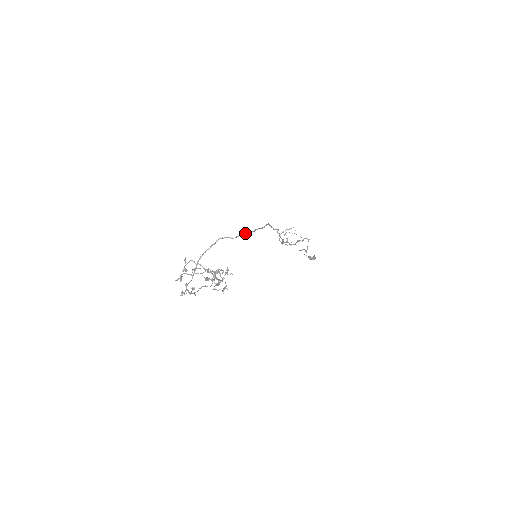
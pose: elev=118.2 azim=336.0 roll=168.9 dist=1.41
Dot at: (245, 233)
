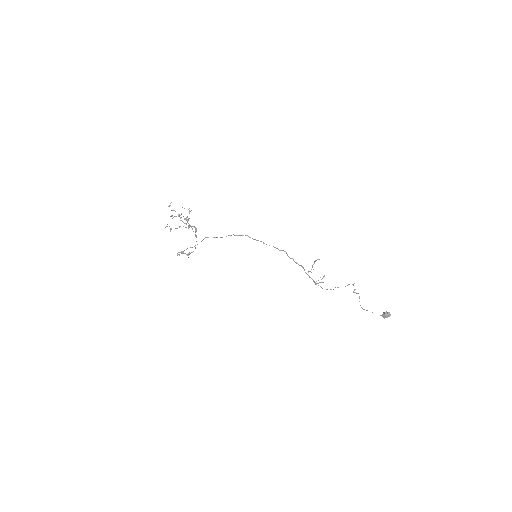
Dot at: occluded
